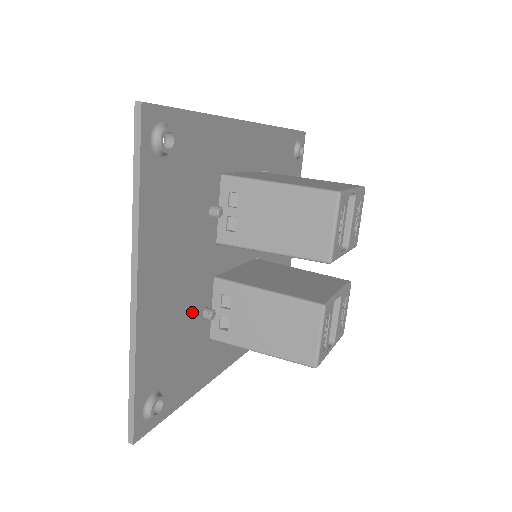
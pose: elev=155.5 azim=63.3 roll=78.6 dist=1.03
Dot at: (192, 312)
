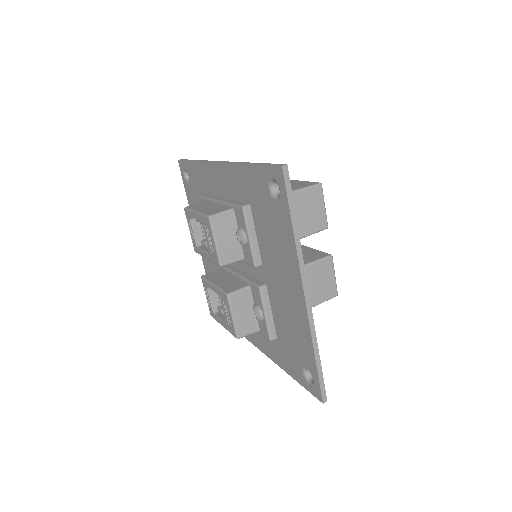
Dot at: occluded
